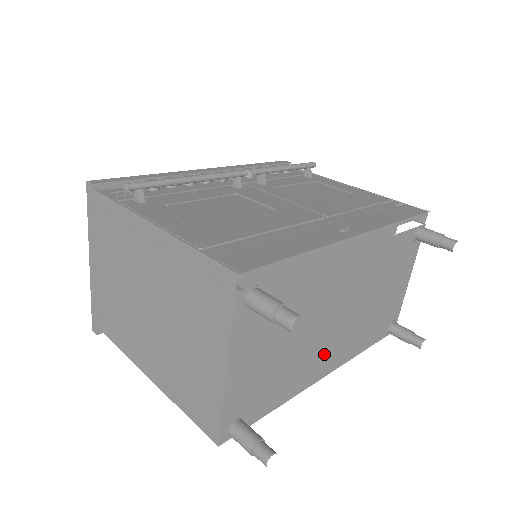
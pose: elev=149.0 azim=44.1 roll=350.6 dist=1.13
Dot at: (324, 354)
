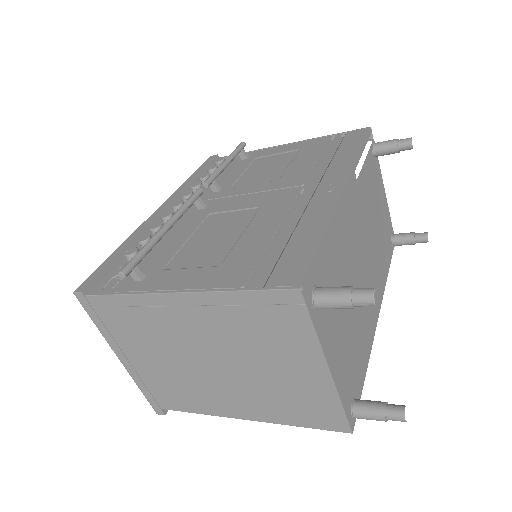
Dot at: occluded
